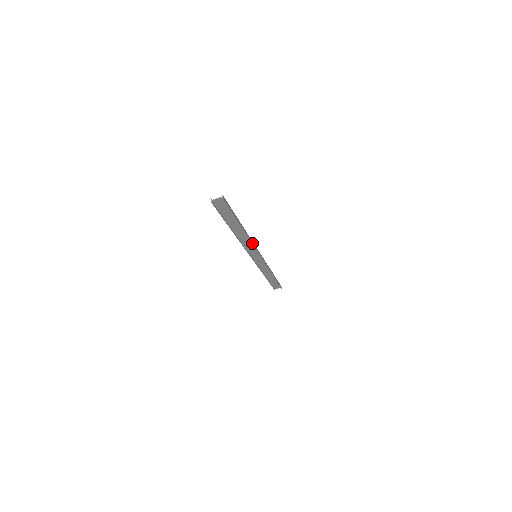
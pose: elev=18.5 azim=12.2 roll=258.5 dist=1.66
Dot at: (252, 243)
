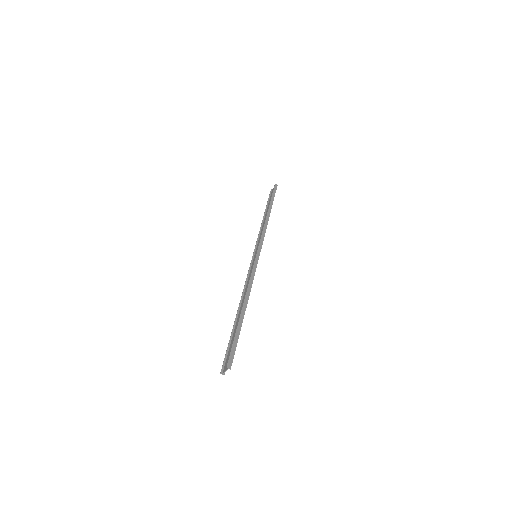
Dot at: occluded
